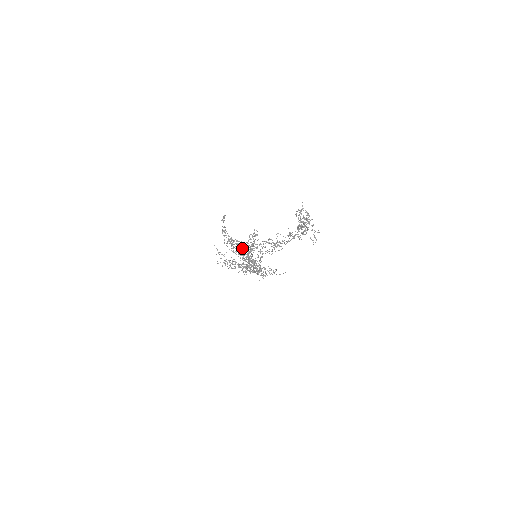
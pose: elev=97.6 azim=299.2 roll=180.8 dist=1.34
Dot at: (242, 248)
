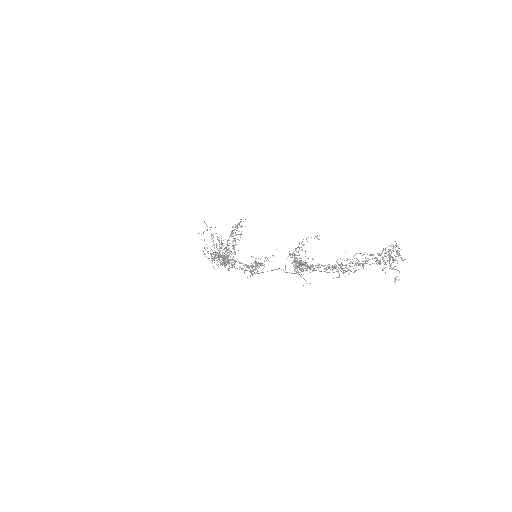
Dot at: occluded
